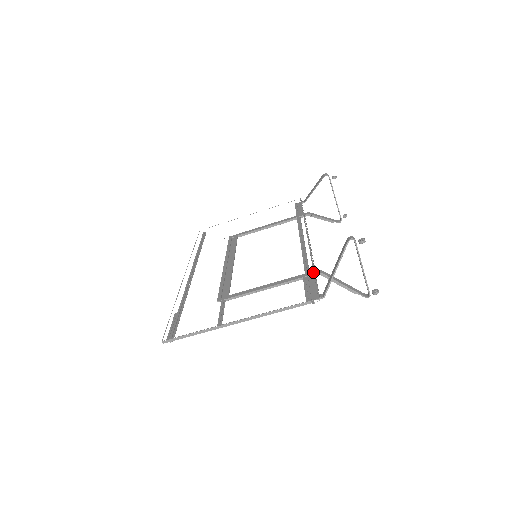
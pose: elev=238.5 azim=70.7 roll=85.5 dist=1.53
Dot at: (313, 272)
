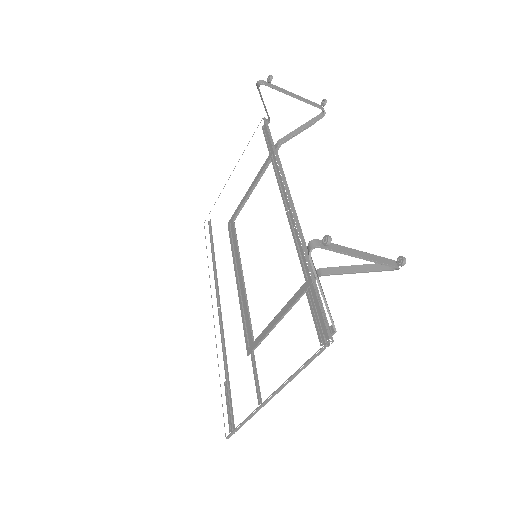
Dot at: (312, 277)
